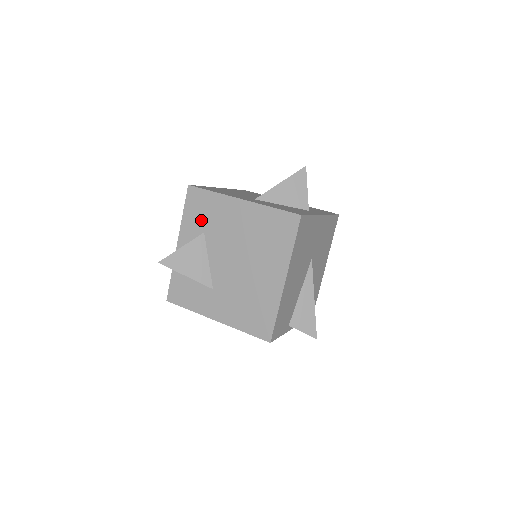
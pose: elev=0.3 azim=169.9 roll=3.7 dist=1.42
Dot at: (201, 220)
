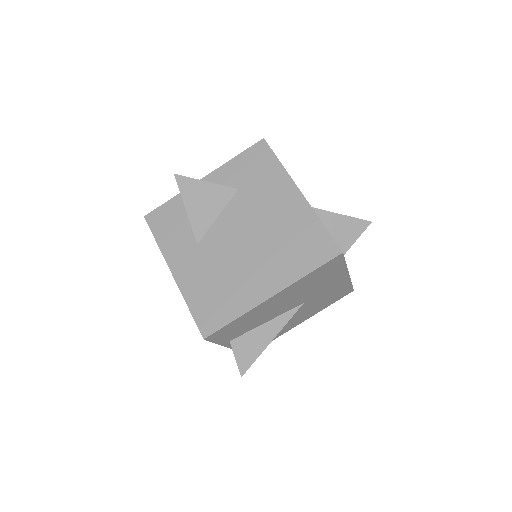
Dot at: (246, 177)
